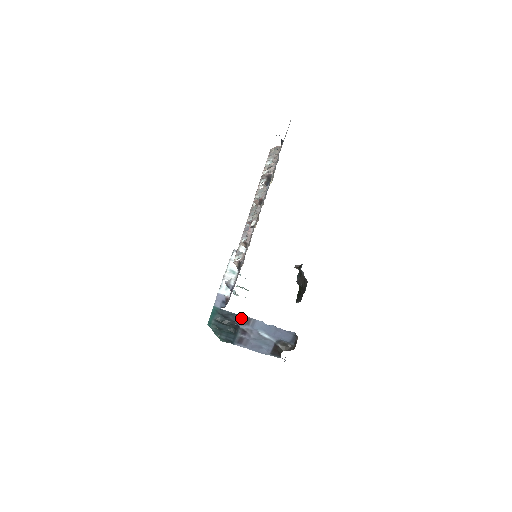
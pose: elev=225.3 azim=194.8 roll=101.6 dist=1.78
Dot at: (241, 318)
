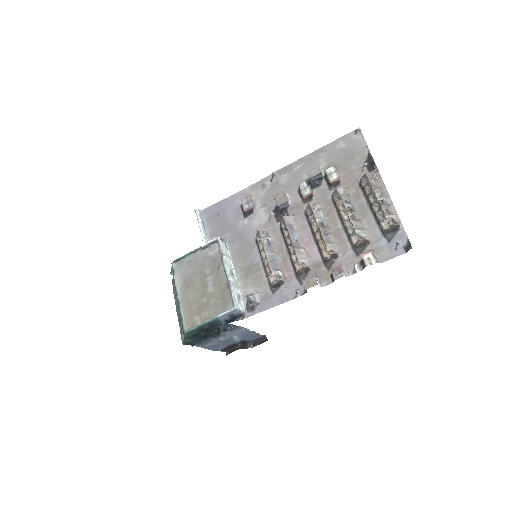
Dot at: occluded
